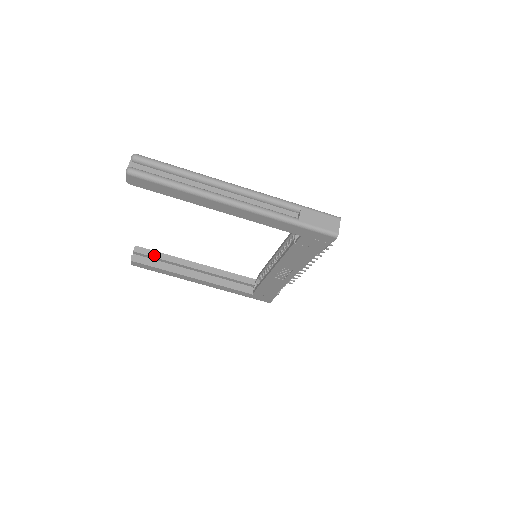
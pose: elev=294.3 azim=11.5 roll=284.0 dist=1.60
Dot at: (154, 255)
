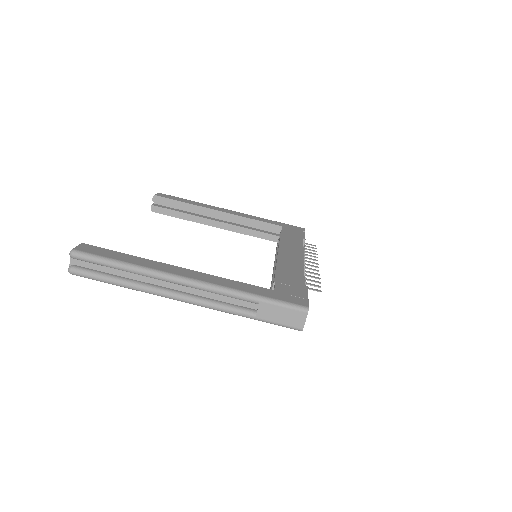
Dot at: (173, 204)
